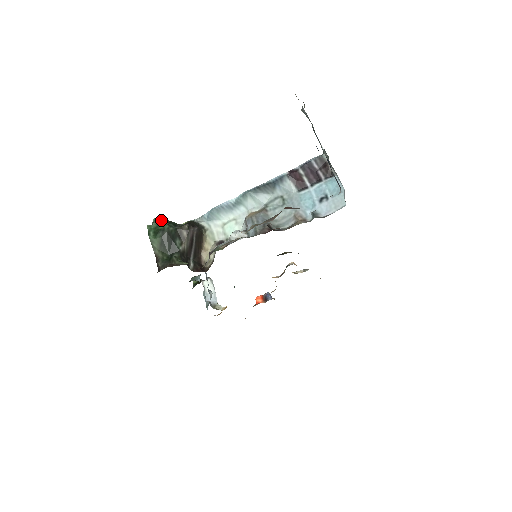
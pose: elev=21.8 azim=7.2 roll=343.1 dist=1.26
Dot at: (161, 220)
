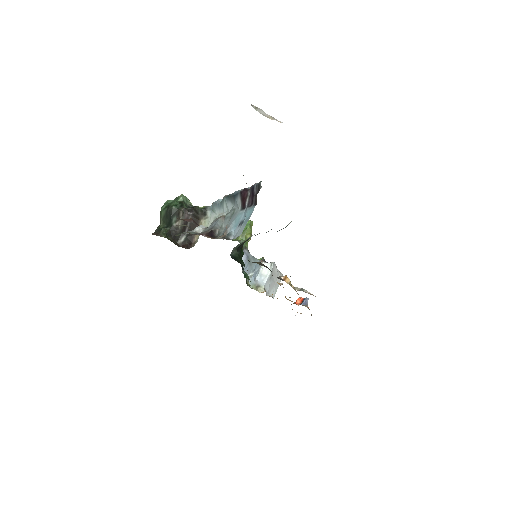
Dot at: (177, 199)
